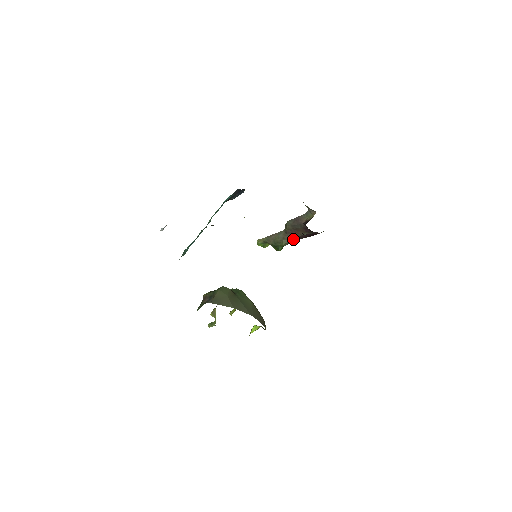
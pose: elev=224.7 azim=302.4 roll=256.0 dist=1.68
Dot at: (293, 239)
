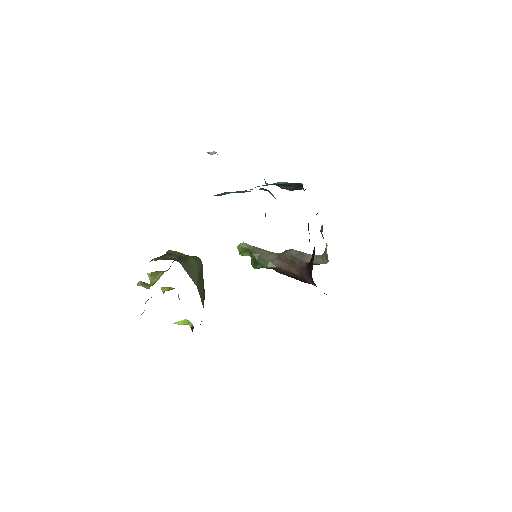
Dot at: (279, 268)
